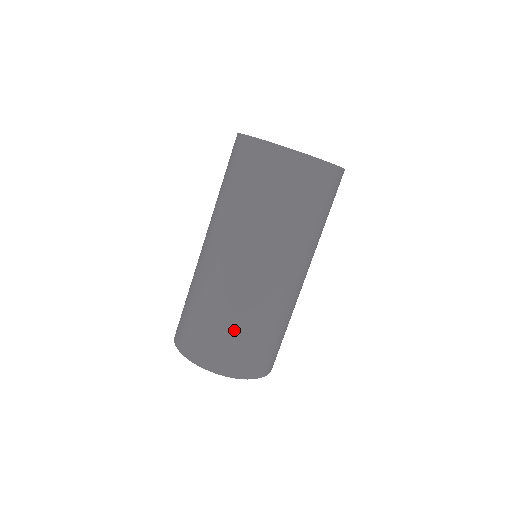
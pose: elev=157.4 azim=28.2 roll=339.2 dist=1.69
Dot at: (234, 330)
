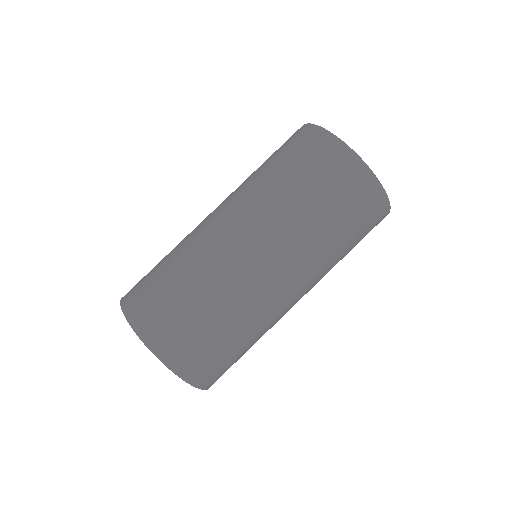
Dot at: (172, 280)
